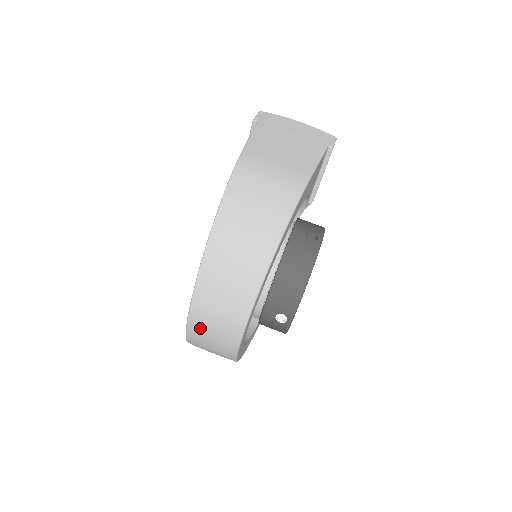
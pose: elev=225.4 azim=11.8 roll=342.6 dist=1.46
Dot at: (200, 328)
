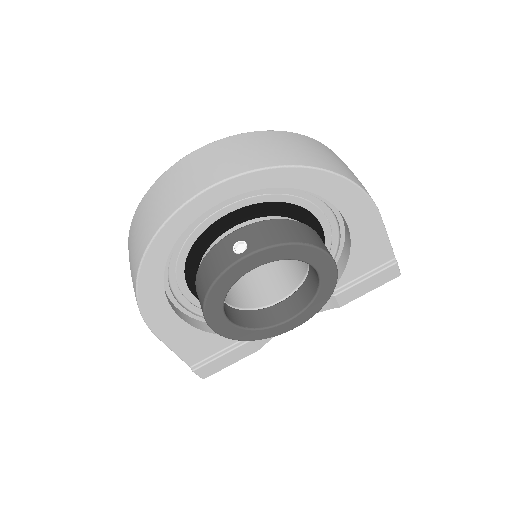
Dot at: (190, 164)
